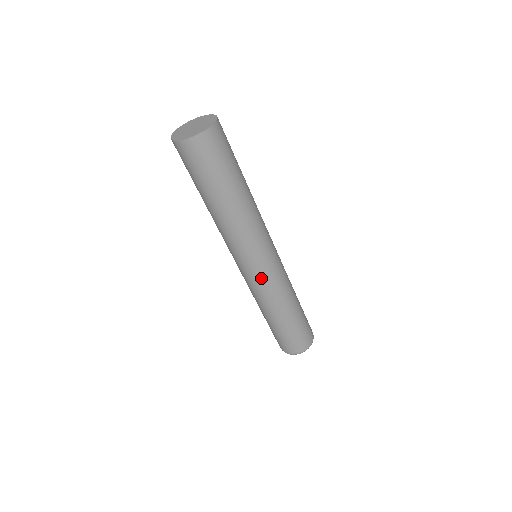
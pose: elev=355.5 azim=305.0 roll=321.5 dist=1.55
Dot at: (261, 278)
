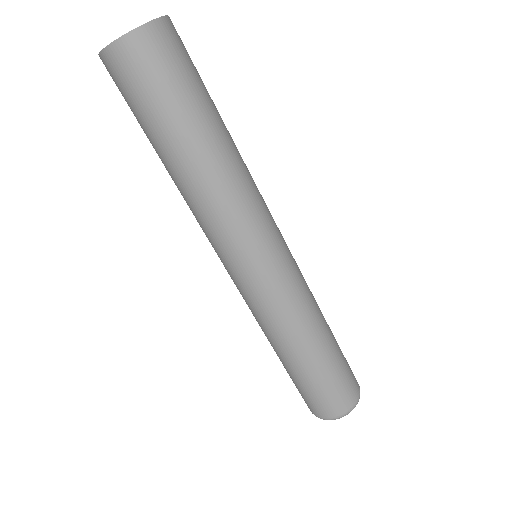
Dot at: (270, 284)
